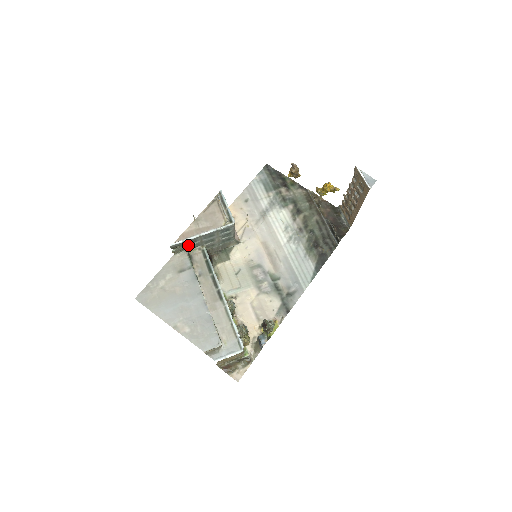
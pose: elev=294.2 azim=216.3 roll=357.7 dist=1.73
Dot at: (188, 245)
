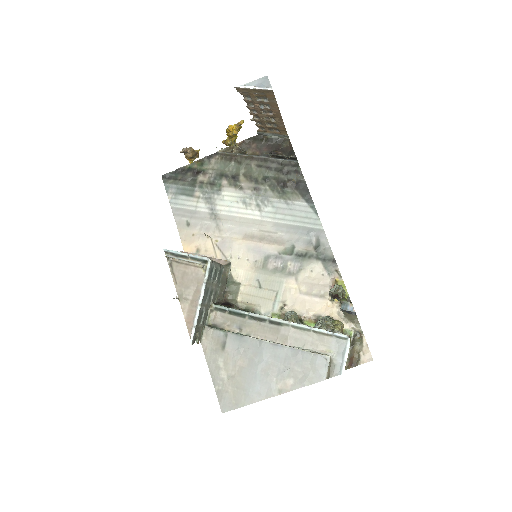
Dot at: (201, 322)
